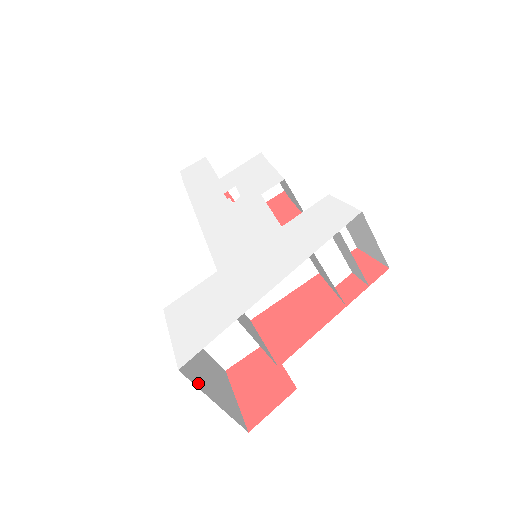
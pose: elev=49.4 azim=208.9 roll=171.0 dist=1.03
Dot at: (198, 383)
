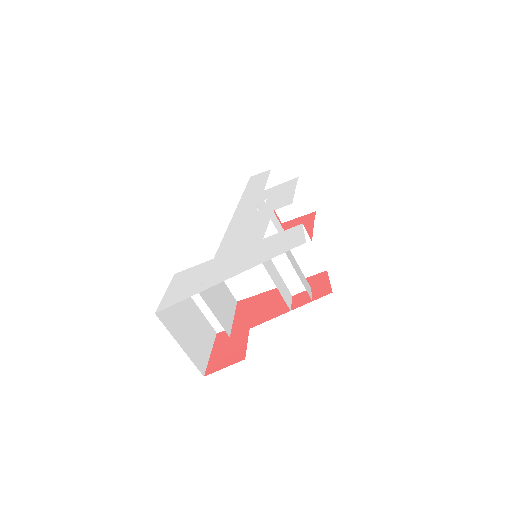
Dot at: (171, 328)
